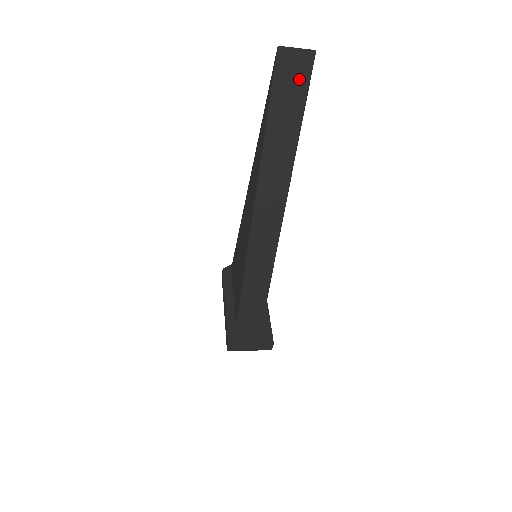
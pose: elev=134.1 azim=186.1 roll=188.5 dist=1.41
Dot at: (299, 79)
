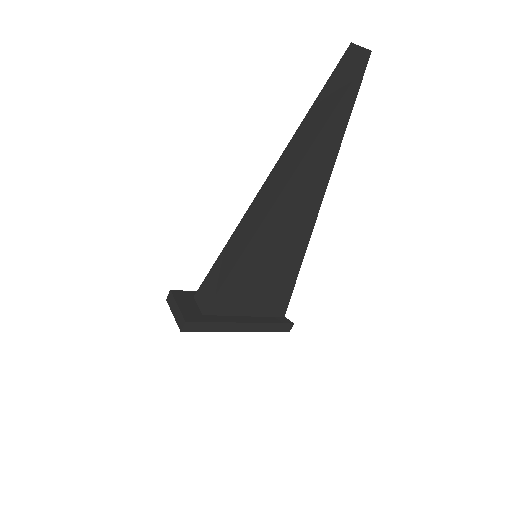
Dot at: (350, 72)
